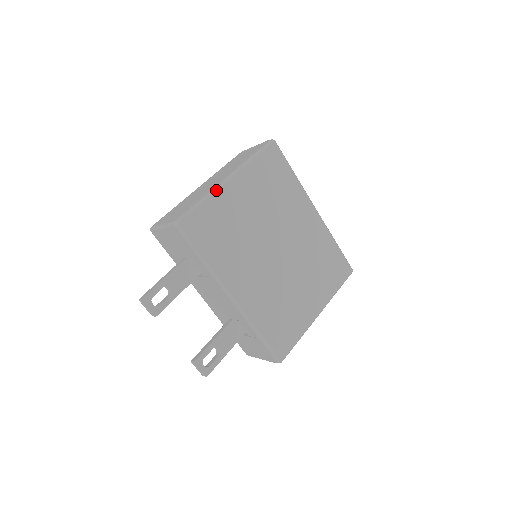
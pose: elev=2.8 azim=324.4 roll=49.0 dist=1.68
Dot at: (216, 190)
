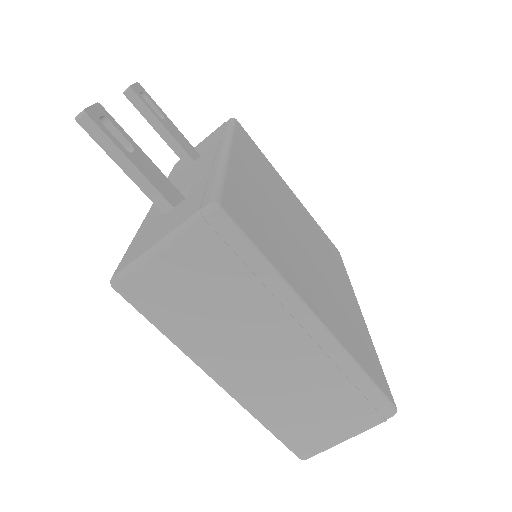
Dot at: (276, 171)
